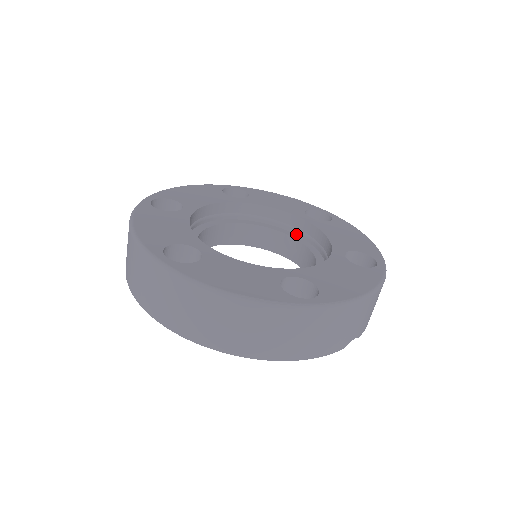
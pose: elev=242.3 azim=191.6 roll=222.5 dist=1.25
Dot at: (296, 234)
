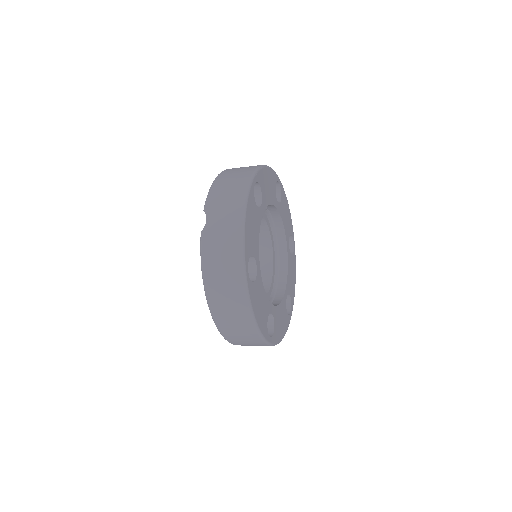
Dot at: occluded
